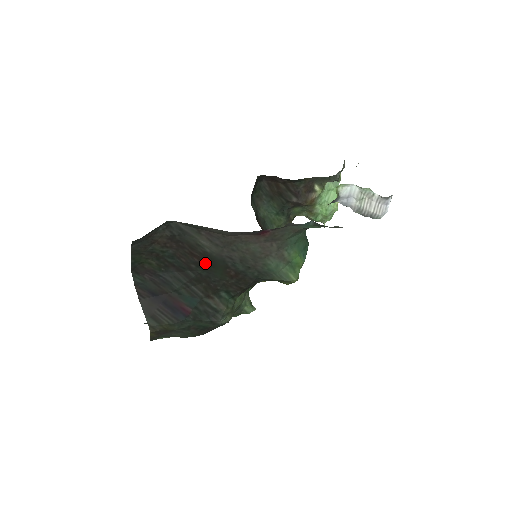
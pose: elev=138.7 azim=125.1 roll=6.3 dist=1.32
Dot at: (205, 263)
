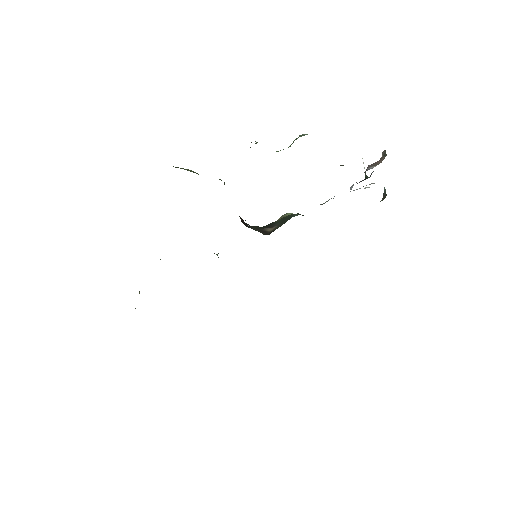
Dot at: occluded
